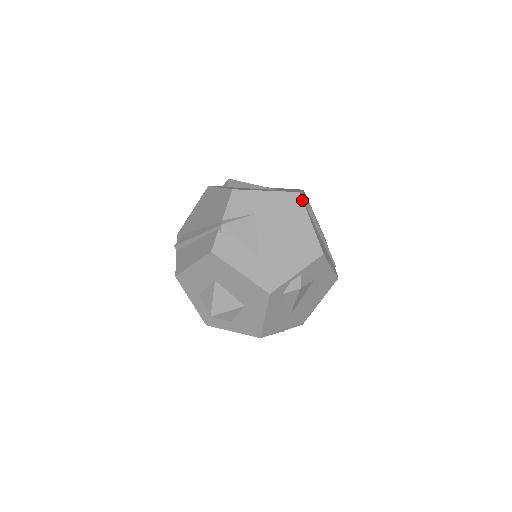
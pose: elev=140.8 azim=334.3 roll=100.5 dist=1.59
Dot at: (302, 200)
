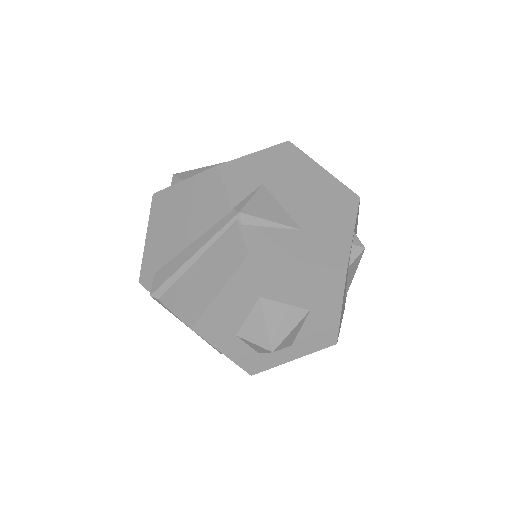
Dot at: (298, 148)
